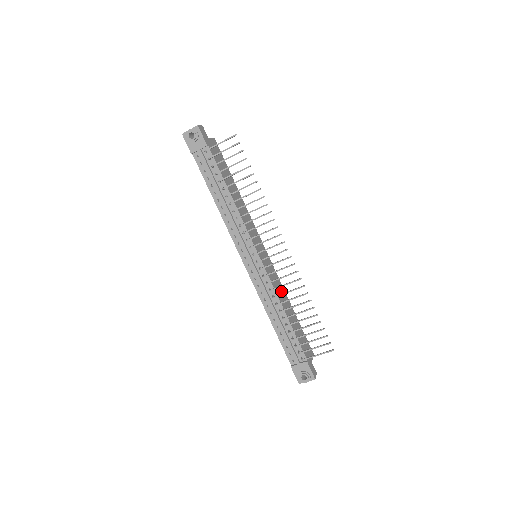
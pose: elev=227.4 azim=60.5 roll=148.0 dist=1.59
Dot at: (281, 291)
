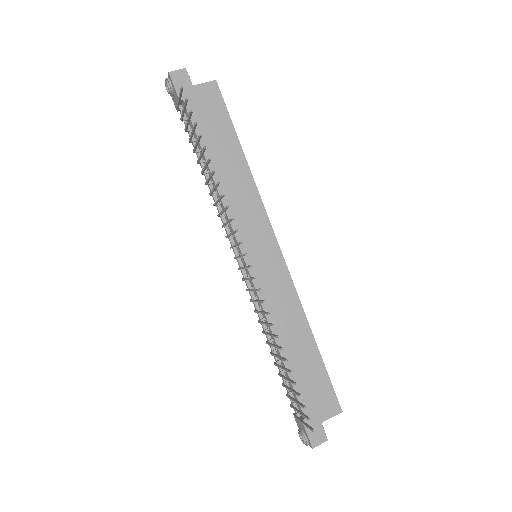
Dot at: (289, 311)
